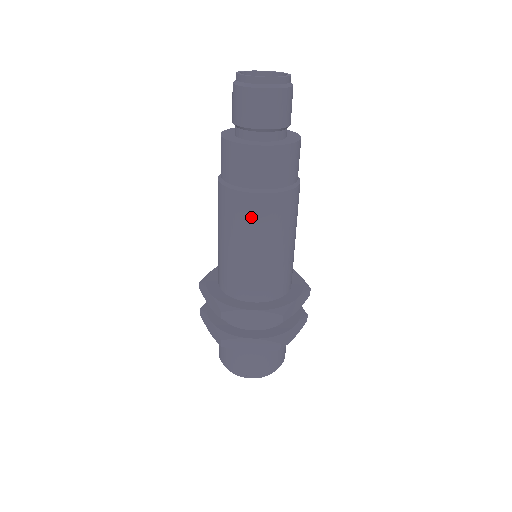
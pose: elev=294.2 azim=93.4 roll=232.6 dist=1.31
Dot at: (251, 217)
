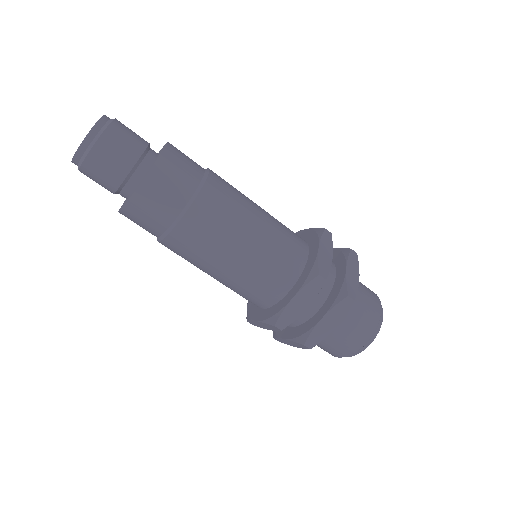
Dot at: (202, 238)
